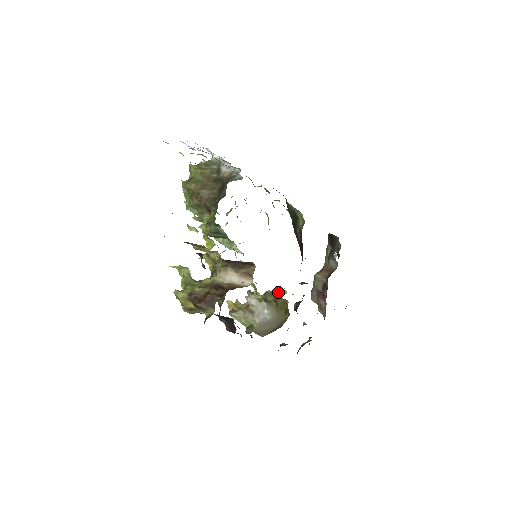
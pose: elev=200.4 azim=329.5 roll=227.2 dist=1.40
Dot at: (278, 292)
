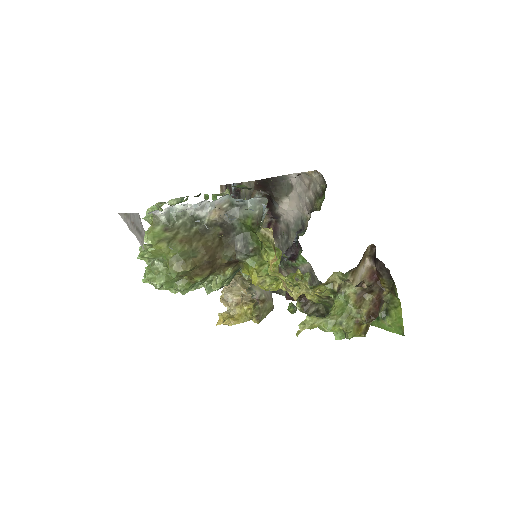
Dot at: occluded
